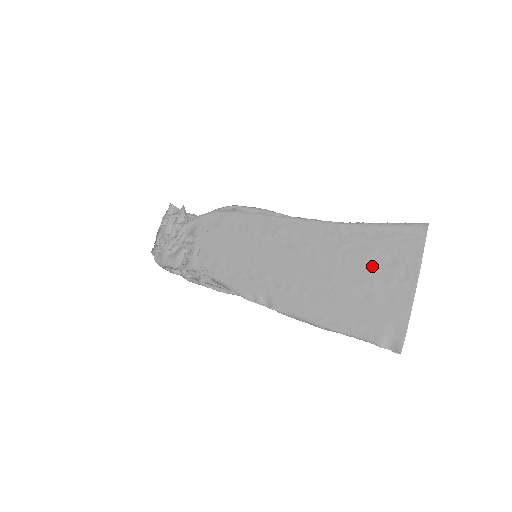
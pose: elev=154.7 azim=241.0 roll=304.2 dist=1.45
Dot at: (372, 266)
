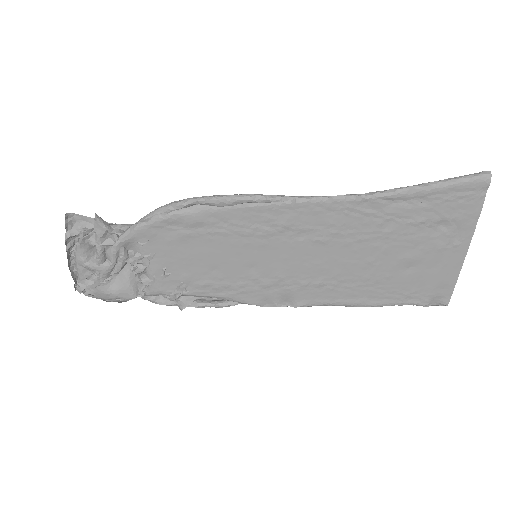
Dot at: (420, 237)
